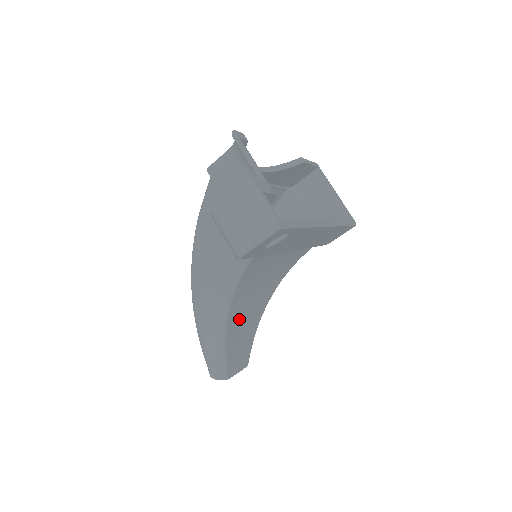
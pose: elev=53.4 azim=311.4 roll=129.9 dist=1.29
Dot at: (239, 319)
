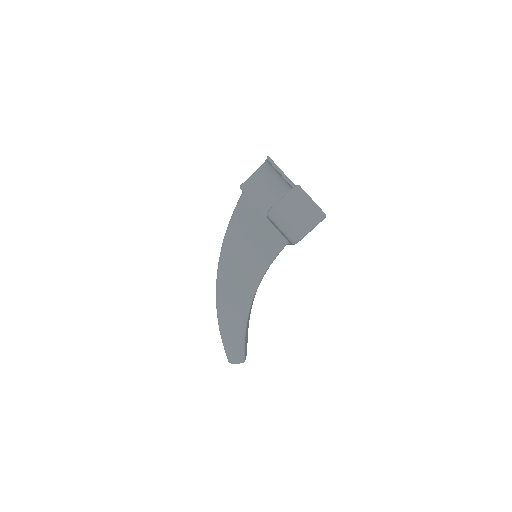
Dot at: occluded
